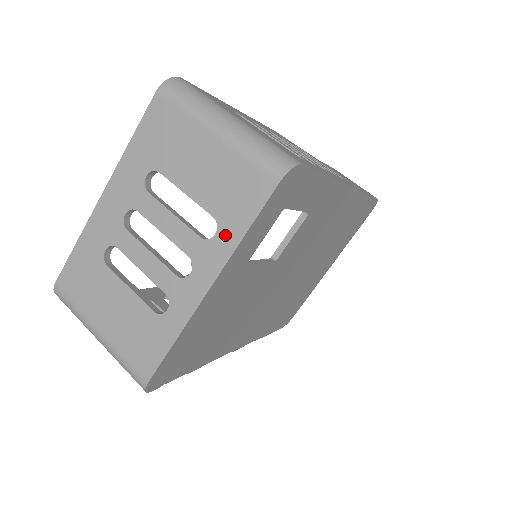
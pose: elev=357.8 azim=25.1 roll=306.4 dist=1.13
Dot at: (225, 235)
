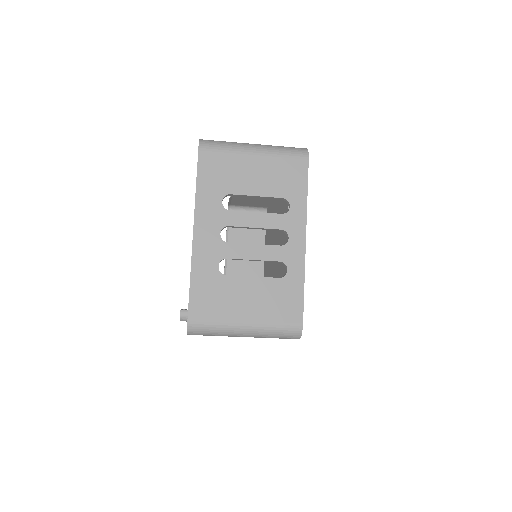
Dot at: (296, 203)
